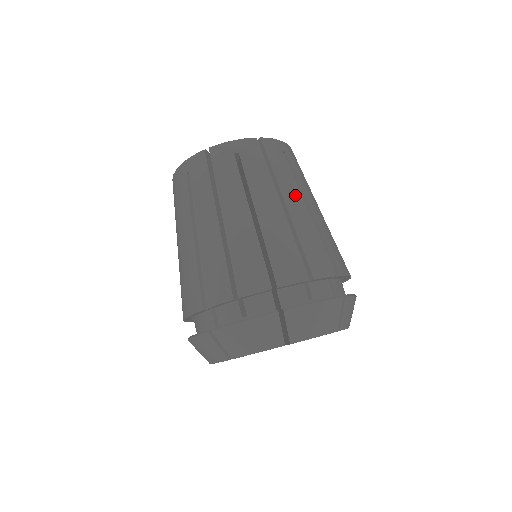
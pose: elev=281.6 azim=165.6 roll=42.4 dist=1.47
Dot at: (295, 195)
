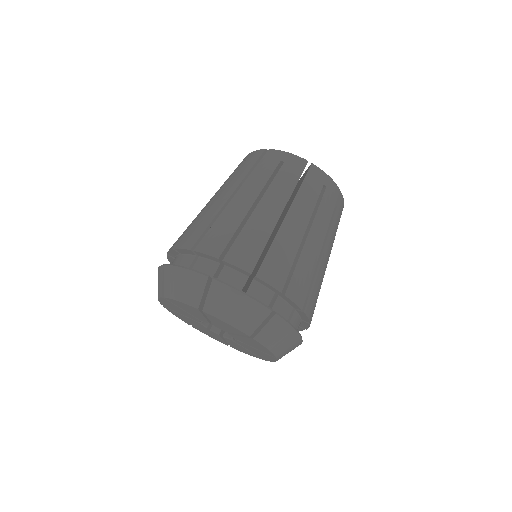
Dot at: (251, 192)
